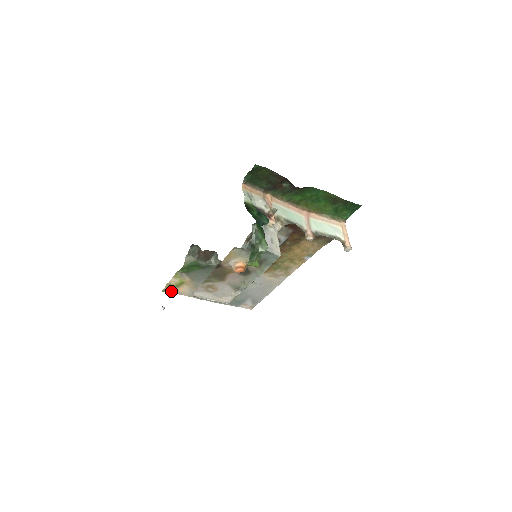
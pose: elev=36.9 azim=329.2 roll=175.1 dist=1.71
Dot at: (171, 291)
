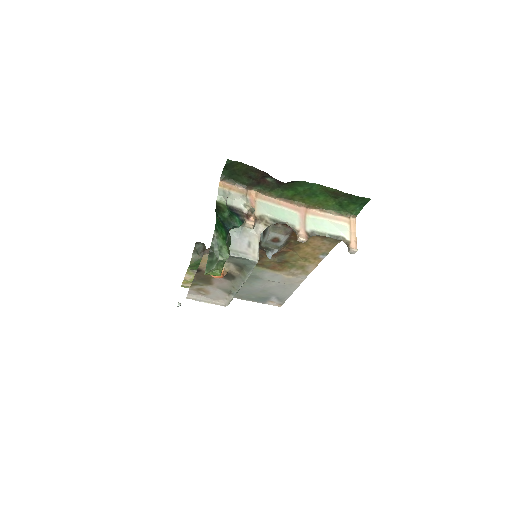
Dot at: occluded
